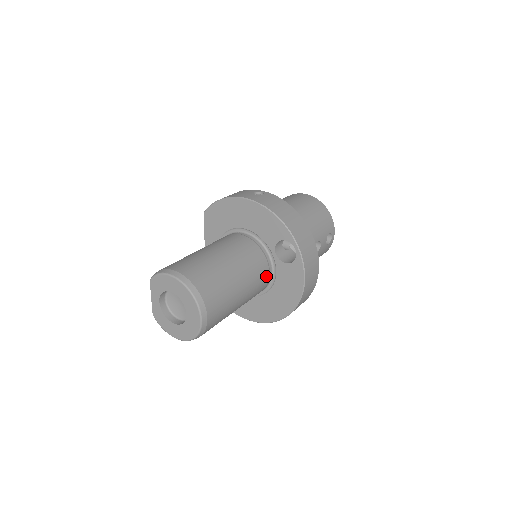
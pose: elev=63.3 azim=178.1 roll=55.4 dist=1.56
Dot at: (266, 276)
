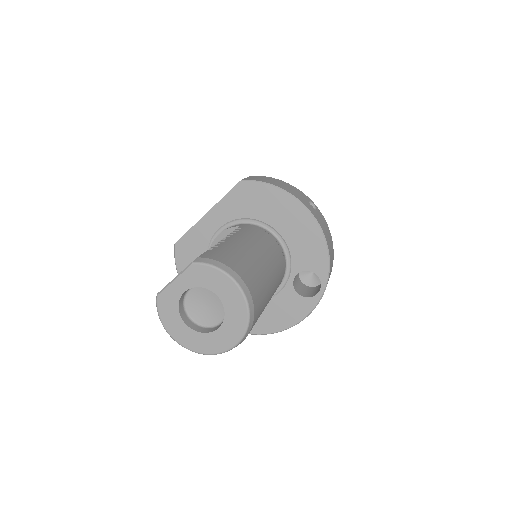
Dot at: occluded
